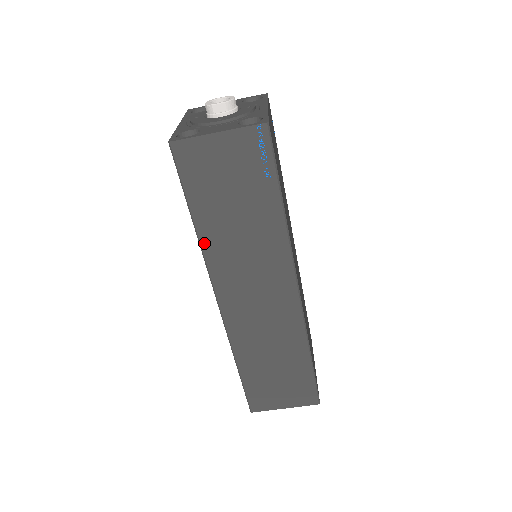
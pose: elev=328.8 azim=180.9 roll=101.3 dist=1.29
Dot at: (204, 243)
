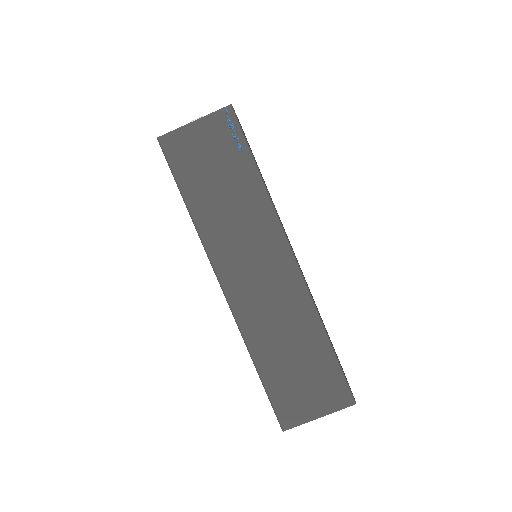
Dot at: (199, 224)
